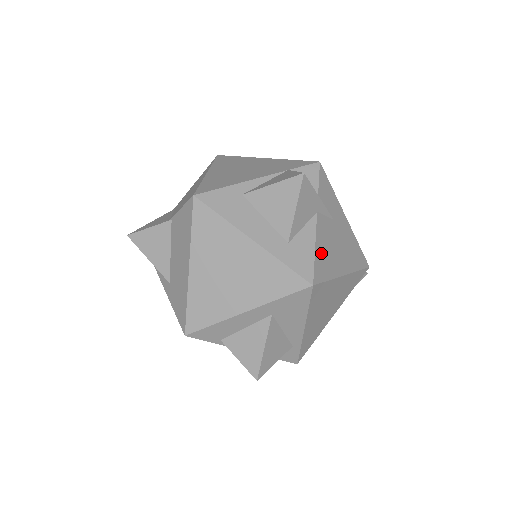
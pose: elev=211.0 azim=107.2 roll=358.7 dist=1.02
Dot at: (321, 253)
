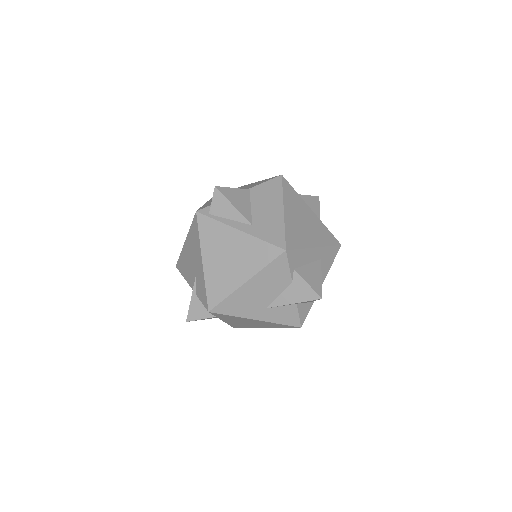
Dot at: occluded
